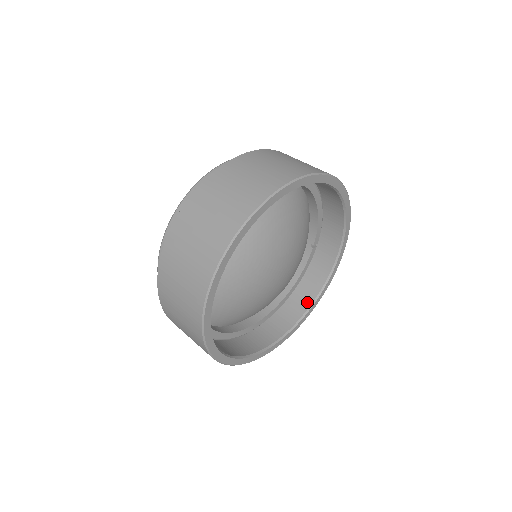
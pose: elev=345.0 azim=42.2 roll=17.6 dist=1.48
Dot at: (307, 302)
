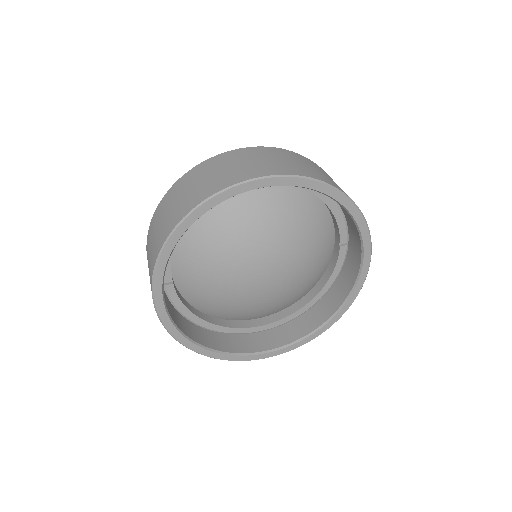
Dot at: (335, 305)
